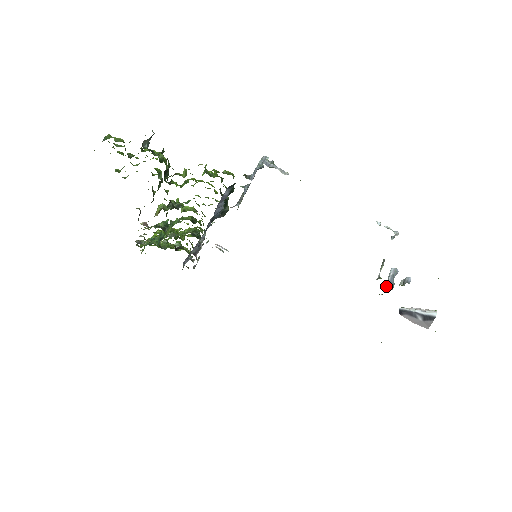
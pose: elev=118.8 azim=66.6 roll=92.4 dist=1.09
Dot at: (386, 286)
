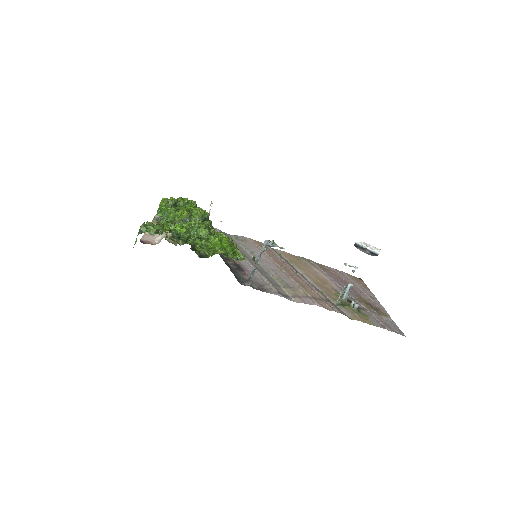
Dot at: (343, 297)
